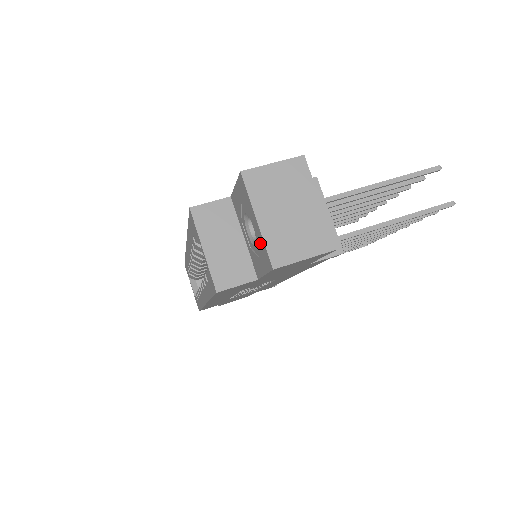
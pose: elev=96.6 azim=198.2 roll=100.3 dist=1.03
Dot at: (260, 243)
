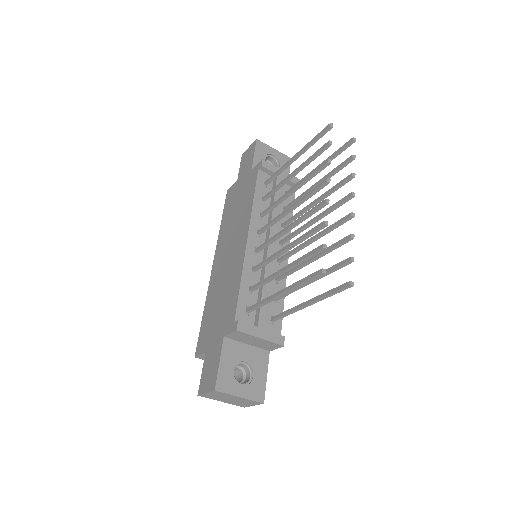
Dot at: occluded
